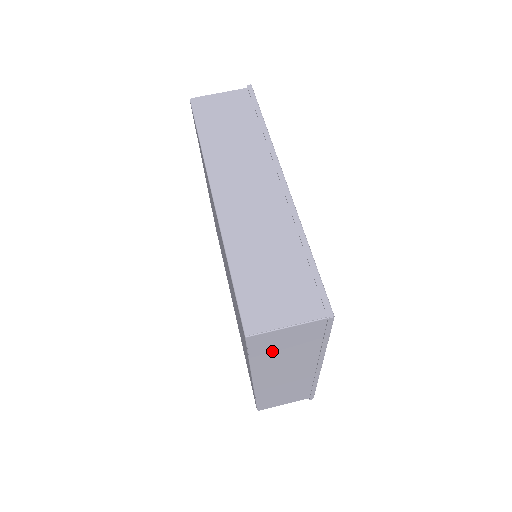
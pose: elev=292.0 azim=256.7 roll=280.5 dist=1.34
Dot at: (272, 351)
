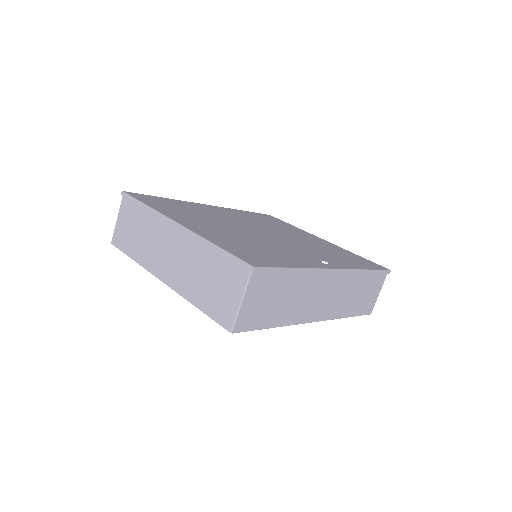
Dot at: occluded
